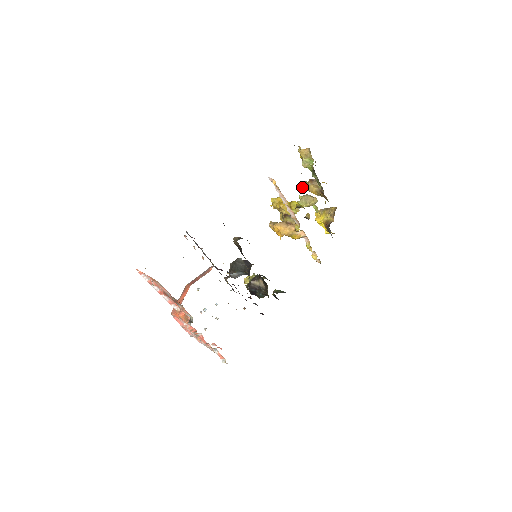
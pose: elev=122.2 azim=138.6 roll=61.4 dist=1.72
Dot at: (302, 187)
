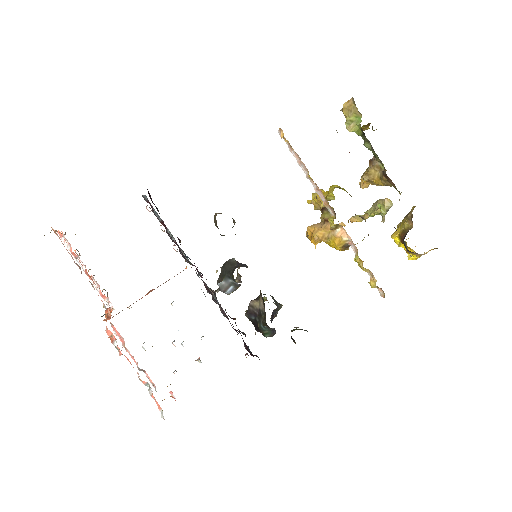
Dot at: (361, 177)
